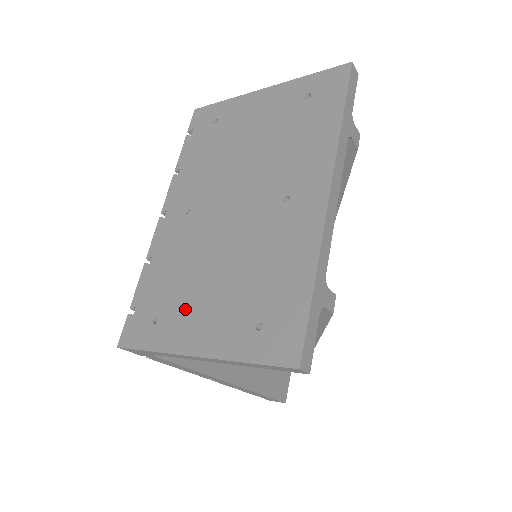
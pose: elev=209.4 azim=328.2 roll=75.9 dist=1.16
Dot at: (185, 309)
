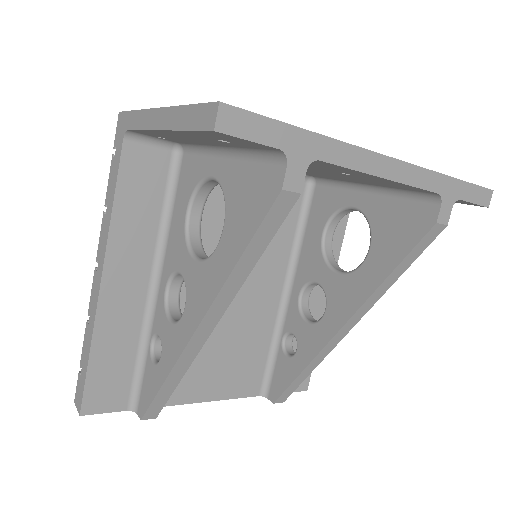
Dot at: occluded
